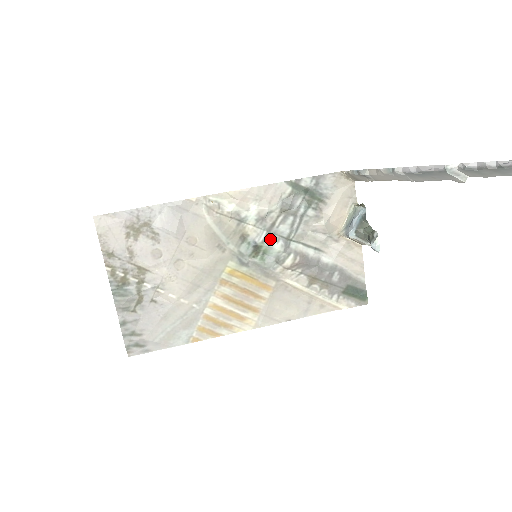
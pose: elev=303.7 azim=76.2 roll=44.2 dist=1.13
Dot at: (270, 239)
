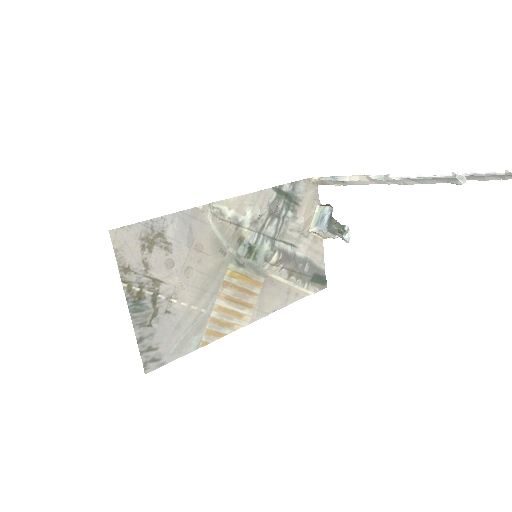
Dot at: (261, 240)
